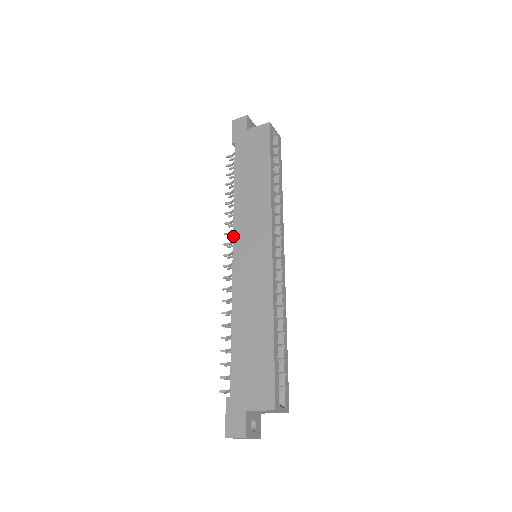
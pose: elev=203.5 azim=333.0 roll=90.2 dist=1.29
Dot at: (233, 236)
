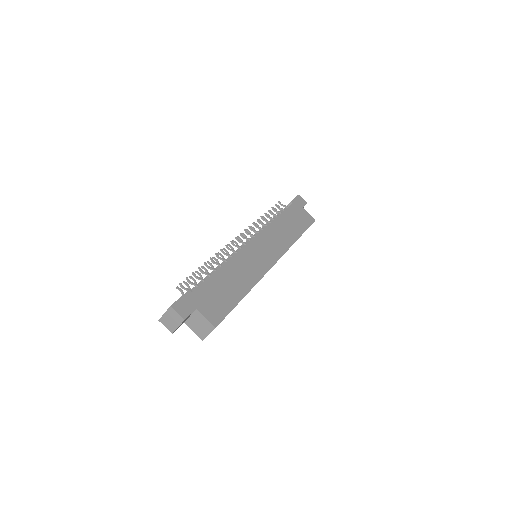
Dot at: (259, 233)
